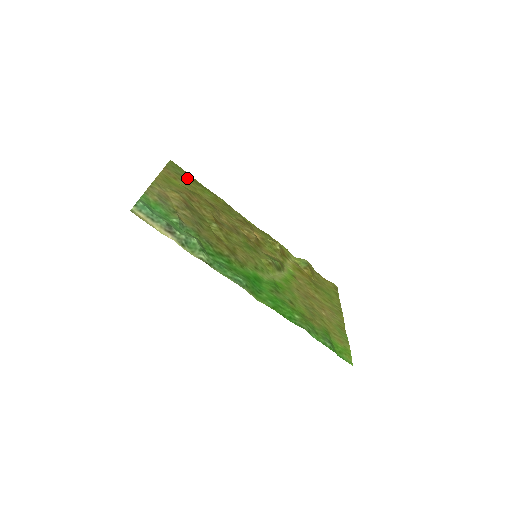
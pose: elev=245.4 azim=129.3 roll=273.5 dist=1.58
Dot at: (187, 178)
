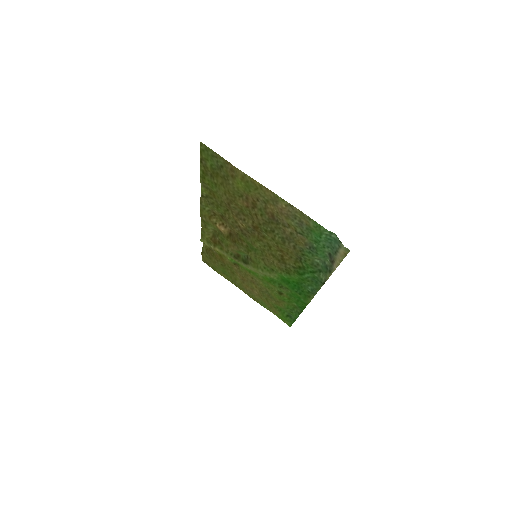
Dot at: (215, 170)
